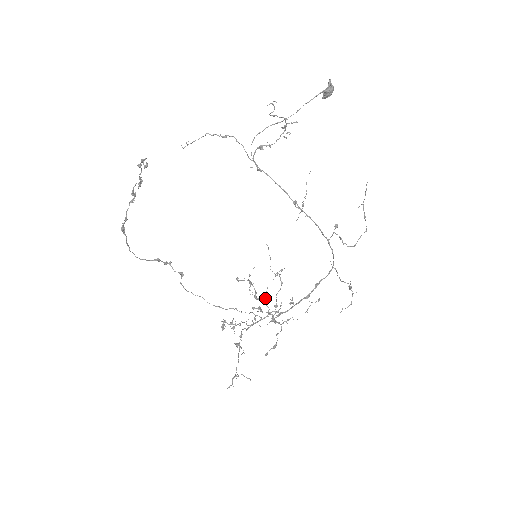
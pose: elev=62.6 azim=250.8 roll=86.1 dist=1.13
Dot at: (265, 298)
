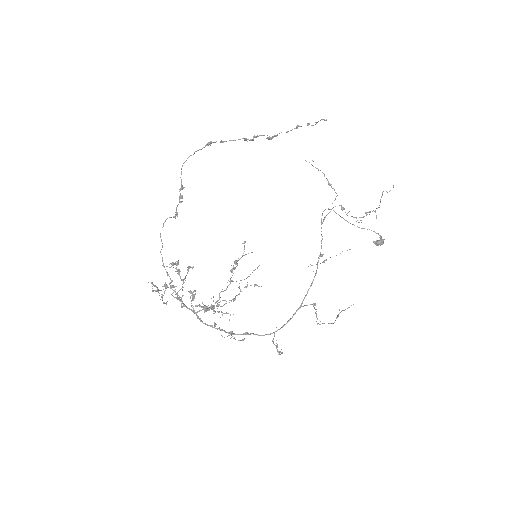
Dot at: (233, 281)
